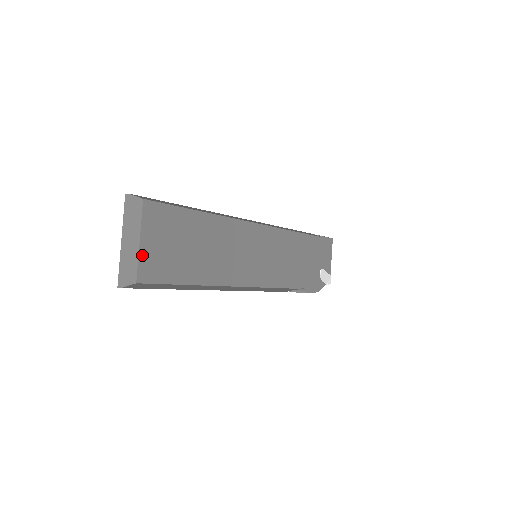
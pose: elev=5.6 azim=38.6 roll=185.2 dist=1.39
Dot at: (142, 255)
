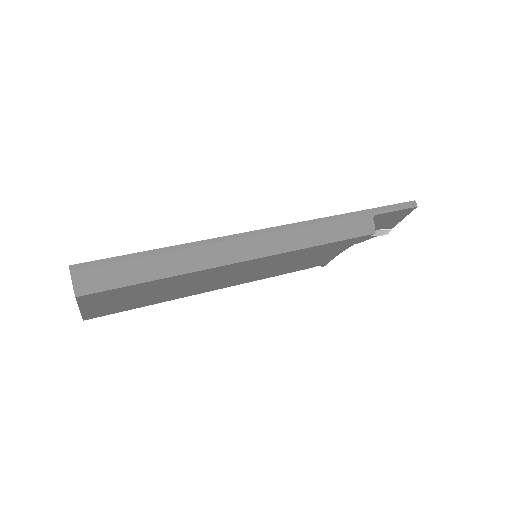
Dot at: (85, 312)
